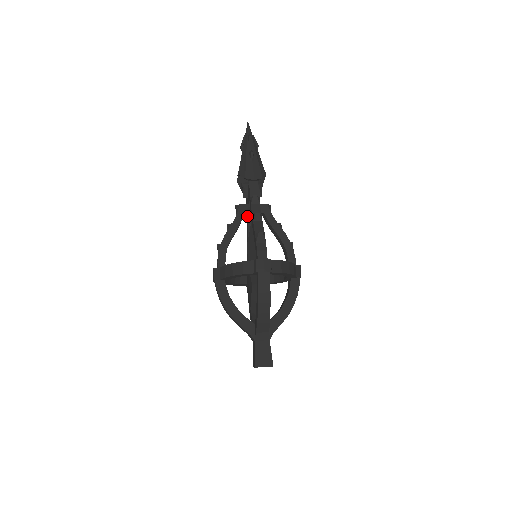
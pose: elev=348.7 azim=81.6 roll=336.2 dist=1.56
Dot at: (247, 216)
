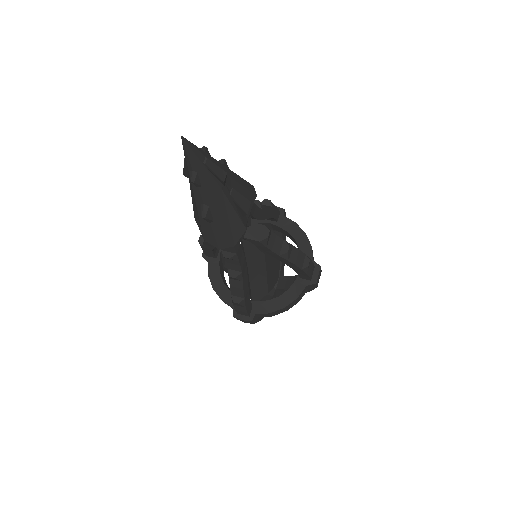
Dot at: occluded
